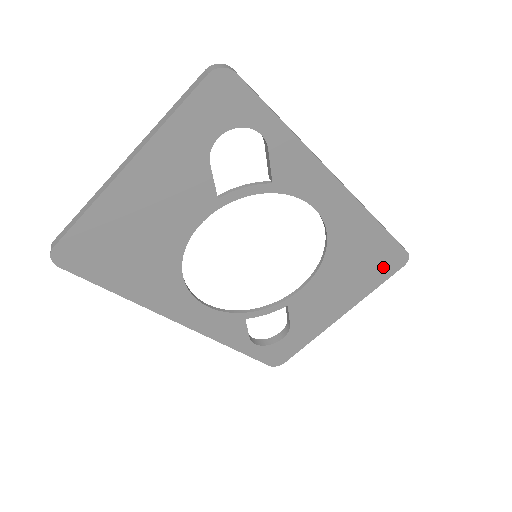
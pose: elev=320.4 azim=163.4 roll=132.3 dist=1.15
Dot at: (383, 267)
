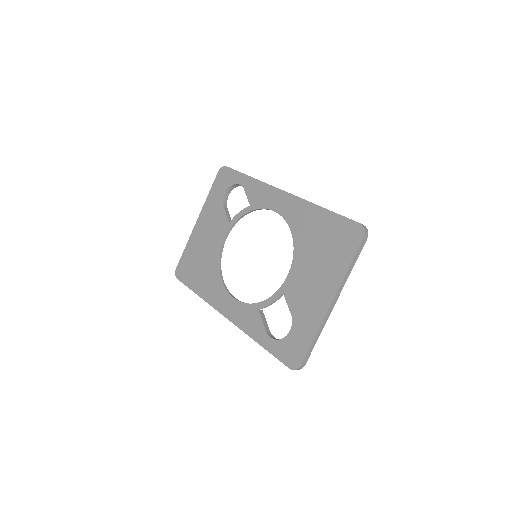
Dot at: (345, 242)
